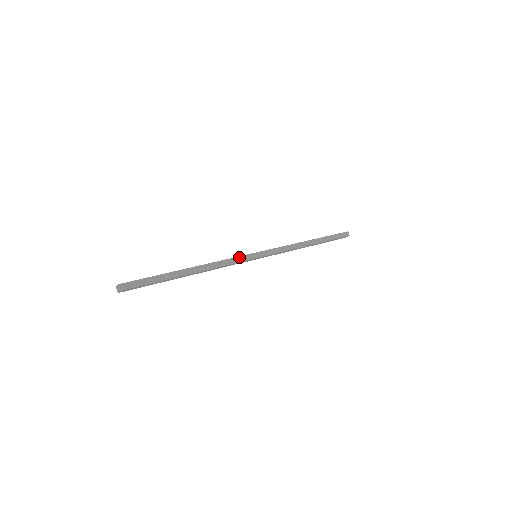
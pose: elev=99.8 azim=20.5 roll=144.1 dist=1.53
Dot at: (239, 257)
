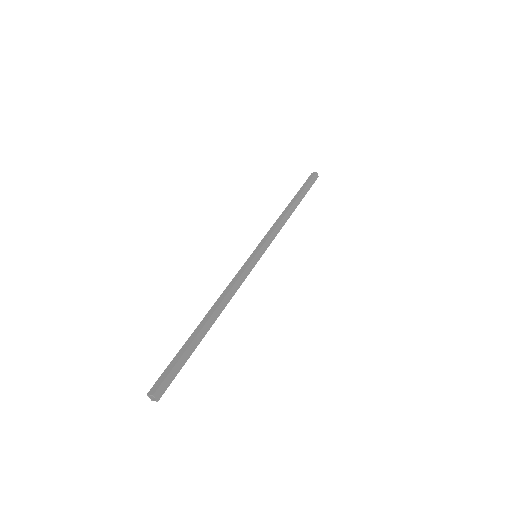
Dot at: (245, 270)
